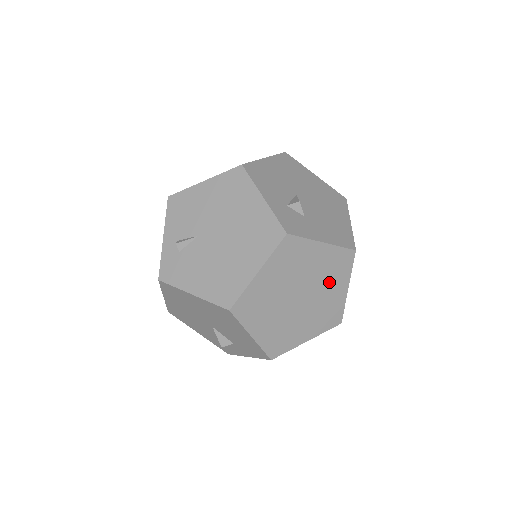
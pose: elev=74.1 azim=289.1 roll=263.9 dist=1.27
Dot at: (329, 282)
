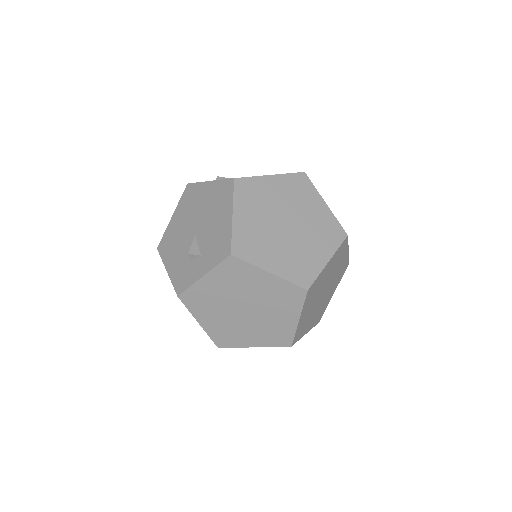
Dot at: (316, 238)
